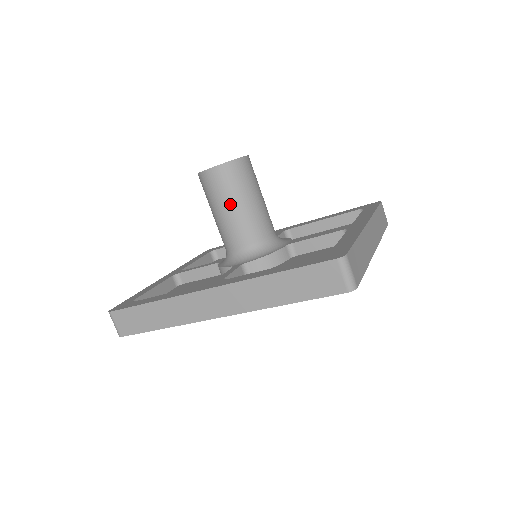
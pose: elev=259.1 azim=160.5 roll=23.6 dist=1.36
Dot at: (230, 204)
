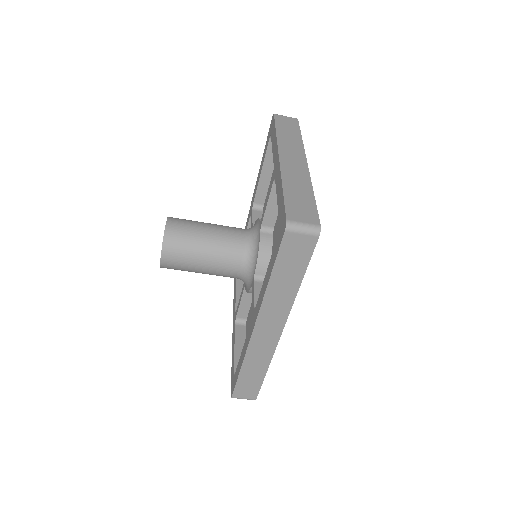
Dot at: (199, 259)
